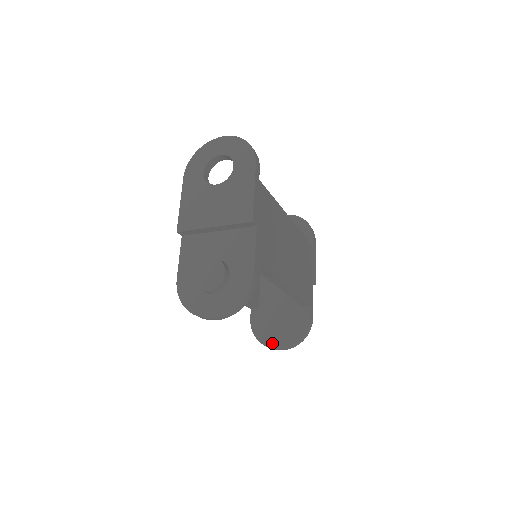
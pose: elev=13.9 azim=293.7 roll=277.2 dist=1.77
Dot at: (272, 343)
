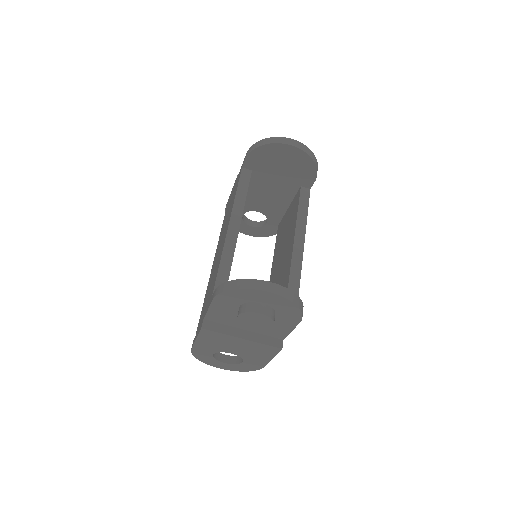
Dot at: occluded
